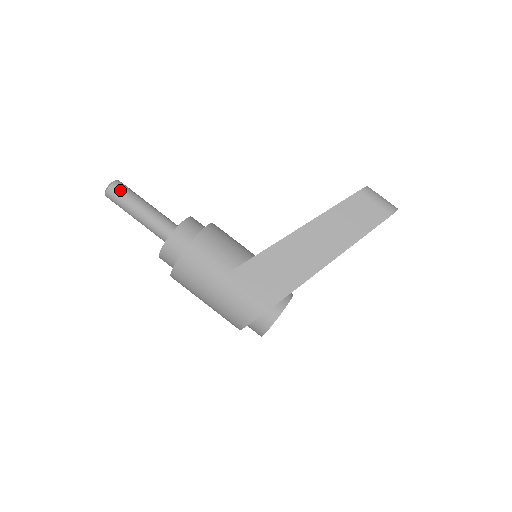
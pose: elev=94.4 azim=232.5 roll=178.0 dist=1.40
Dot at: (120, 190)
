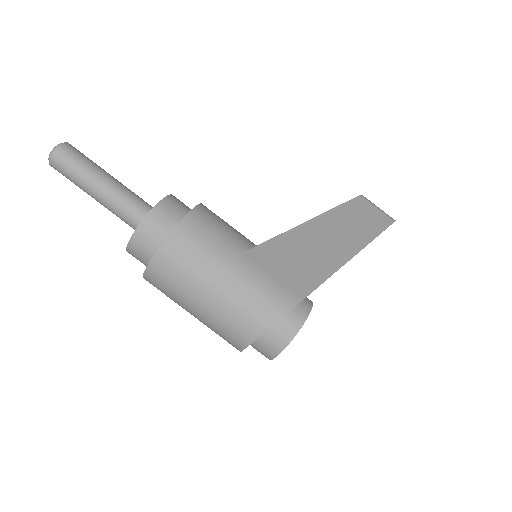
Dot at: (76, 152)
